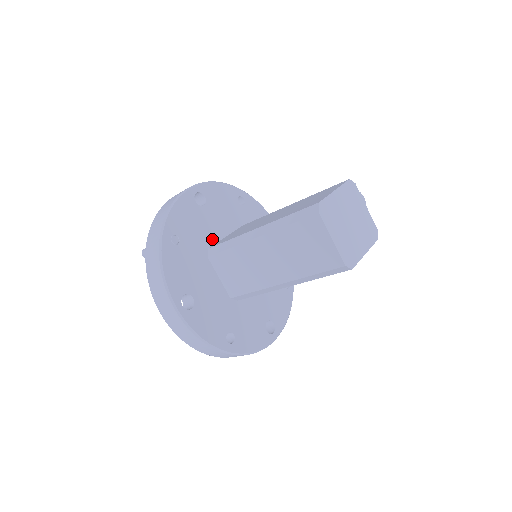
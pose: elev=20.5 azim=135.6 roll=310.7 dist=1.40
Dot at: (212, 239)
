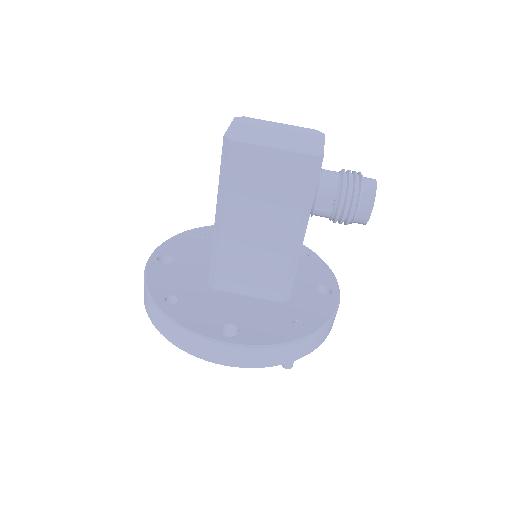
Dot at: occluded
